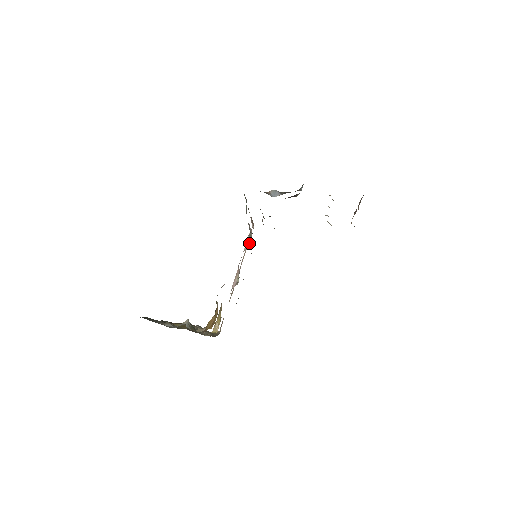
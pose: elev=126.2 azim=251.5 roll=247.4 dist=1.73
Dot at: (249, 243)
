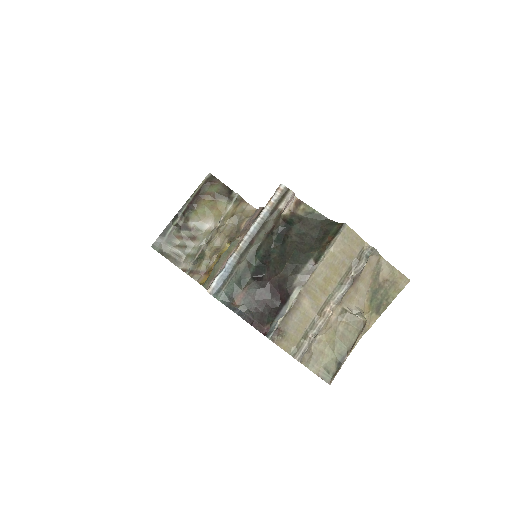
Dot at: occluded
